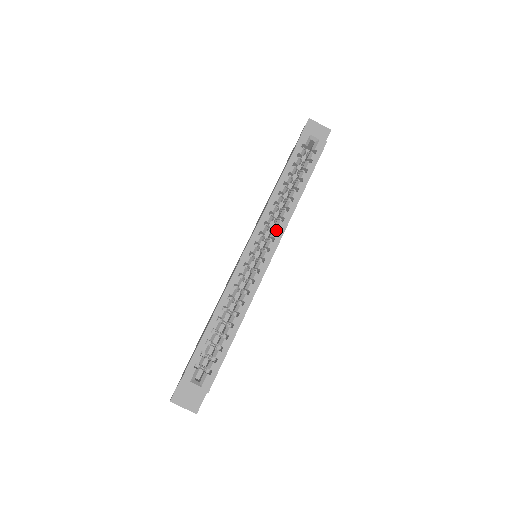
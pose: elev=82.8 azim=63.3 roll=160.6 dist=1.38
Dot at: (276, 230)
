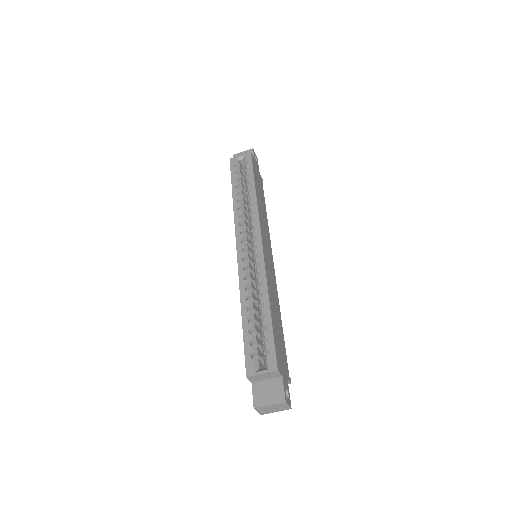
Dot at: occluded
